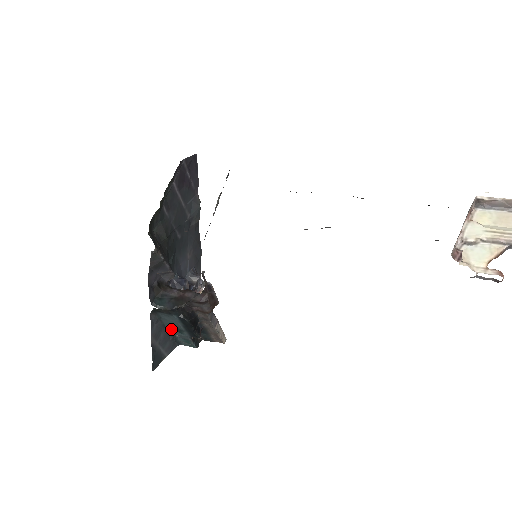
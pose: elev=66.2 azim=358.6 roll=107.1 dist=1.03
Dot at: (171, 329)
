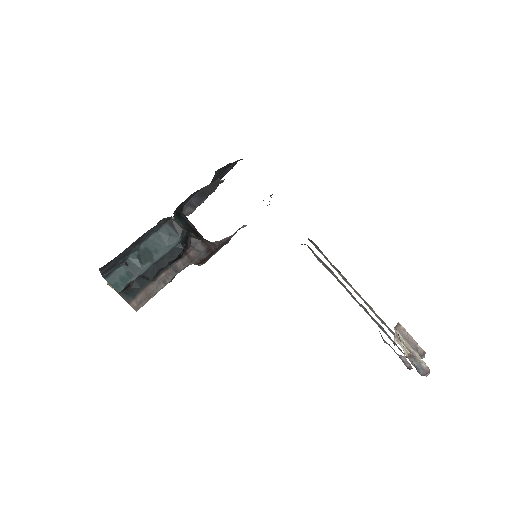
Dot at: (138, 252)
